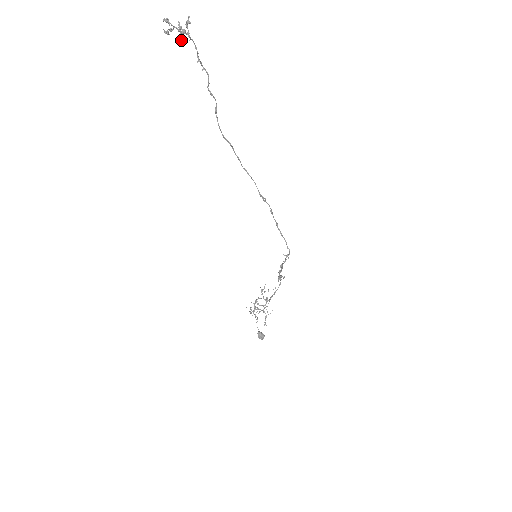
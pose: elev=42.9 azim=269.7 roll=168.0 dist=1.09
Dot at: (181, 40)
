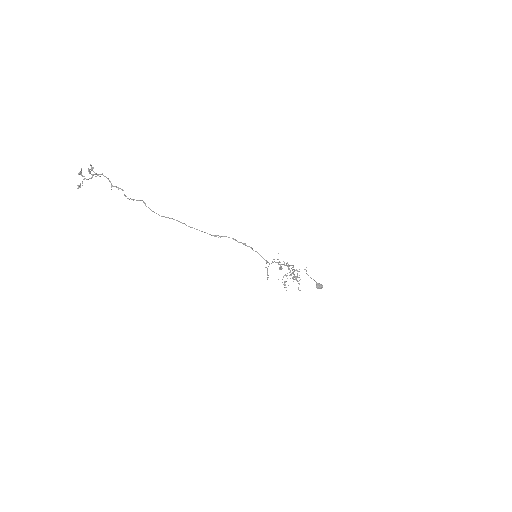
Dot at: occluded
